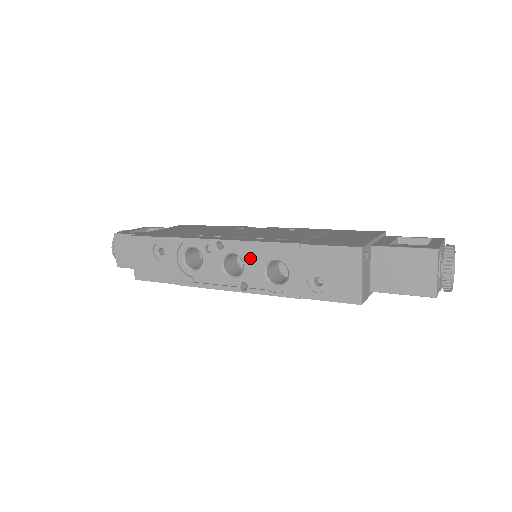
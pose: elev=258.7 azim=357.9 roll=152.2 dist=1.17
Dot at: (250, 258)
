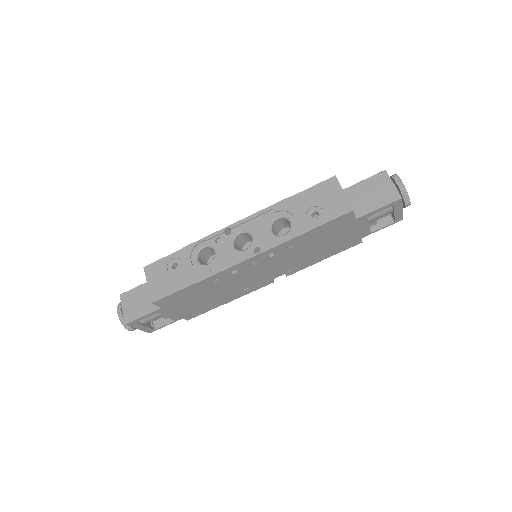
Dot at: (255, 227)
